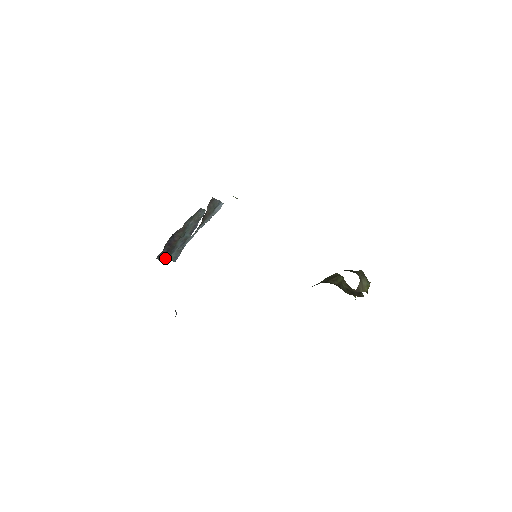
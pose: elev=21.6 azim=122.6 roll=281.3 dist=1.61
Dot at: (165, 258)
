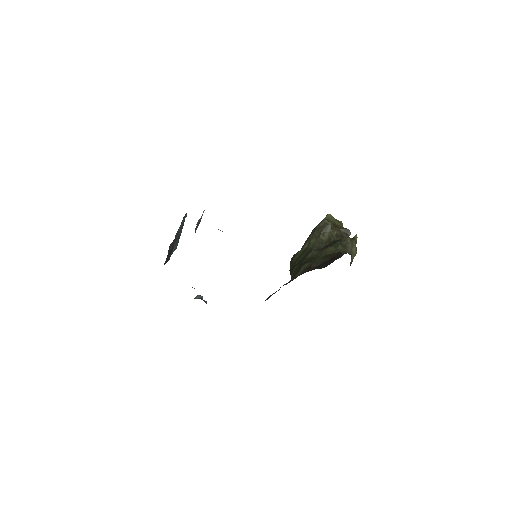
Dot at: (169, 258)
